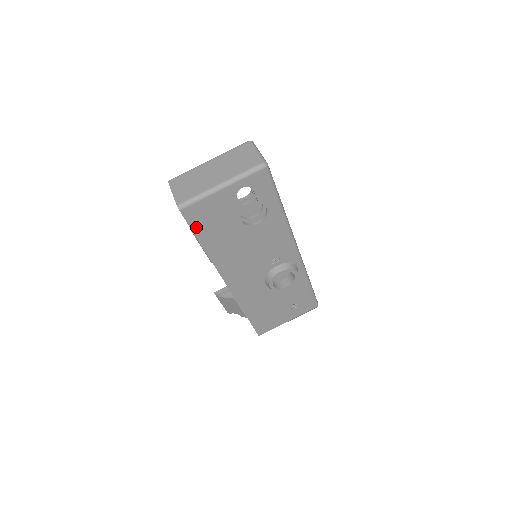
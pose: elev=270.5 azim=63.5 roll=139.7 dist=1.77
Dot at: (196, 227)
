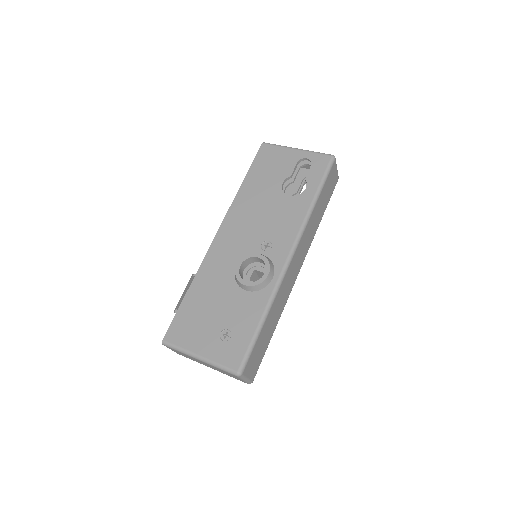
Dot at: (257, 162)
